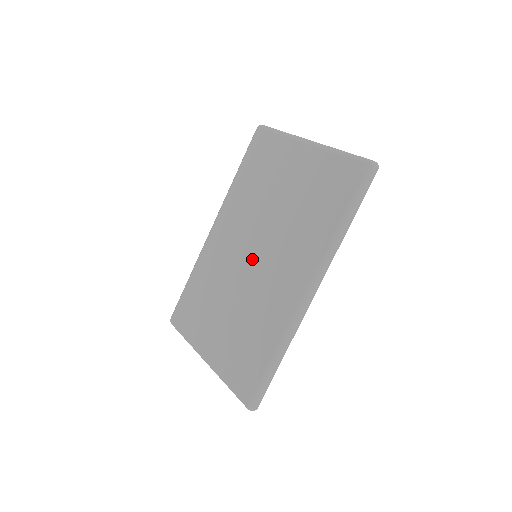
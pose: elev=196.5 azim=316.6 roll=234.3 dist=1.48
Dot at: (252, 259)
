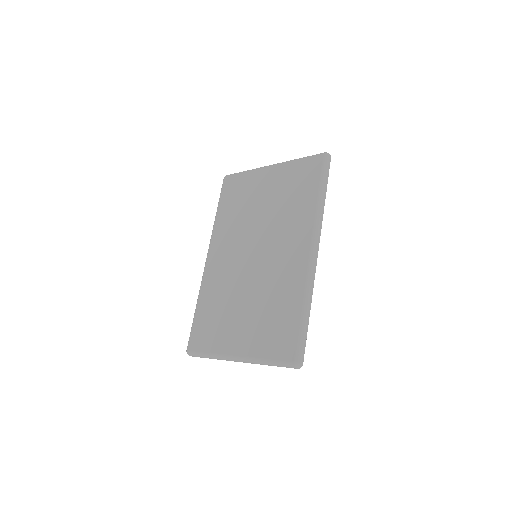
Dot at: (254, 258)
